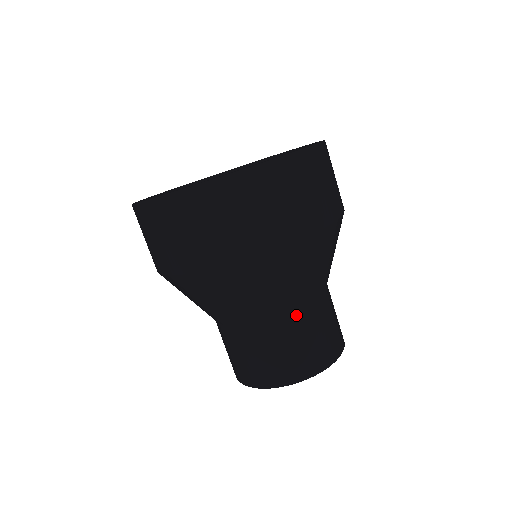
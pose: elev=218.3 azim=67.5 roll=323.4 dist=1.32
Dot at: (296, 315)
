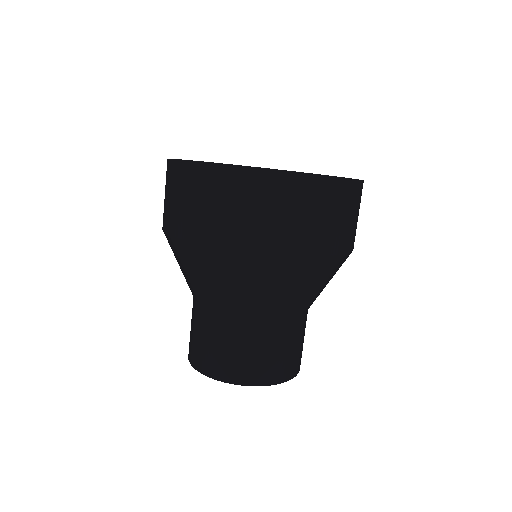
Dot at: (297, 320)
